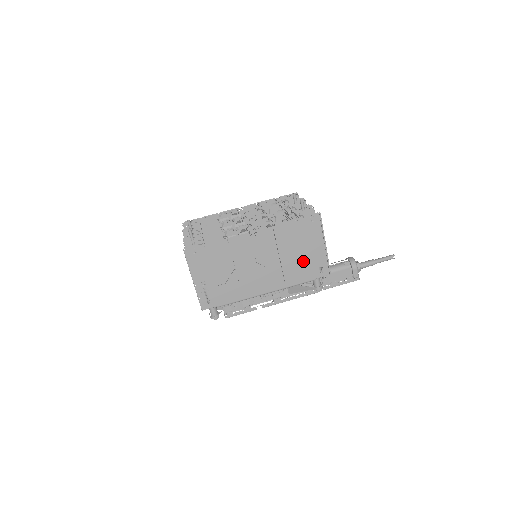
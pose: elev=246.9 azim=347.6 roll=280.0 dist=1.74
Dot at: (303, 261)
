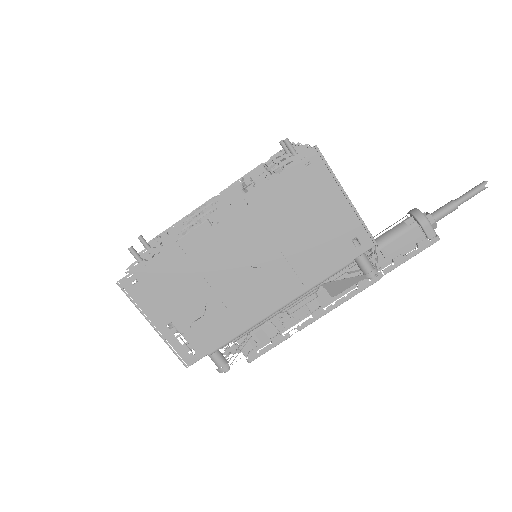
Dot at: (318, 237)
